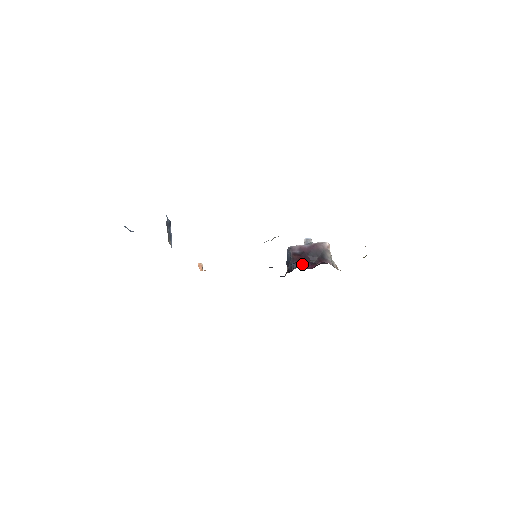
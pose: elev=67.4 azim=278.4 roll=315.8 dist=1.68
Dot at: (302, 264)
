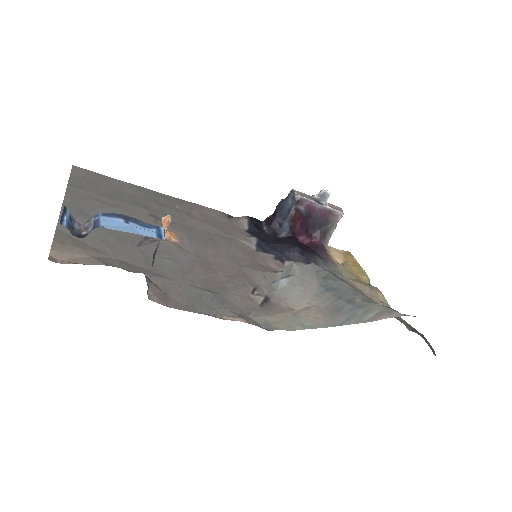
Dot at: (296, 231)
